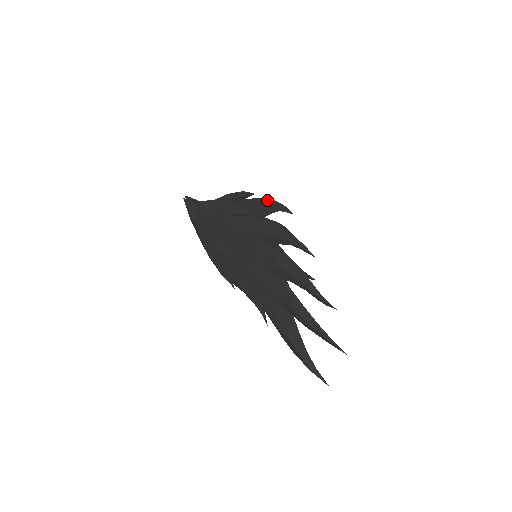
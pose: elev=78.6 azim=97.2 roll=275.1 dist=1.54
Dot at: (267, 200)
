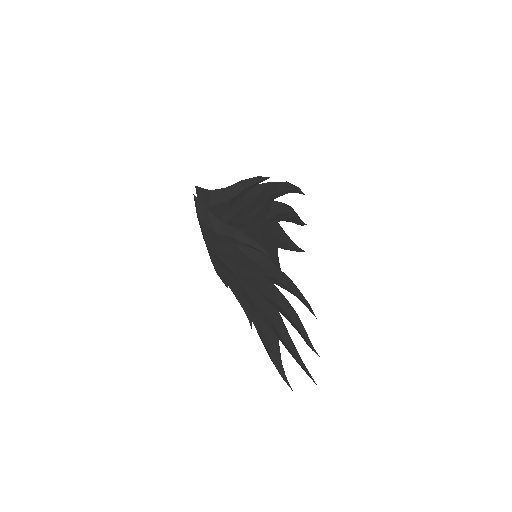
Dot at: (281, 183)
